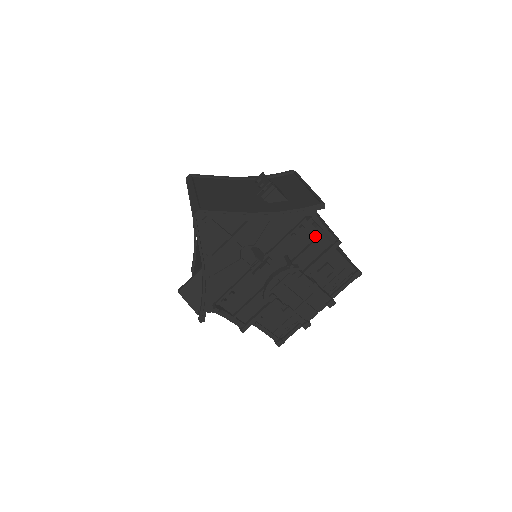
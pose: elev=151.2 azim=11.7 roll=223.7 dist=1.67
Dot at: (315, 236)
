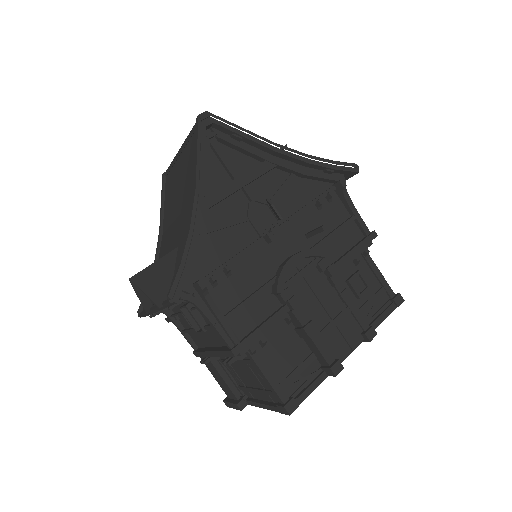
Dot at: (344, 219)
